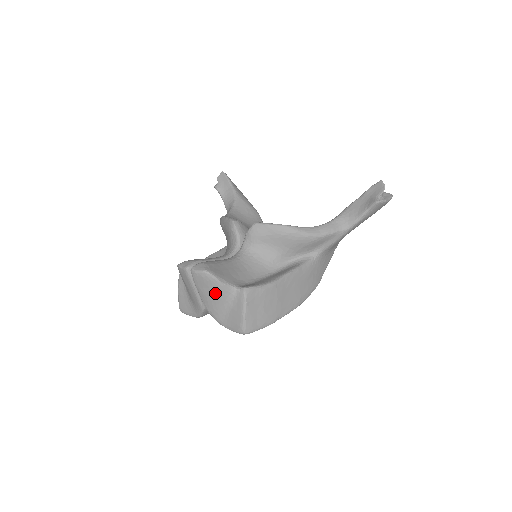
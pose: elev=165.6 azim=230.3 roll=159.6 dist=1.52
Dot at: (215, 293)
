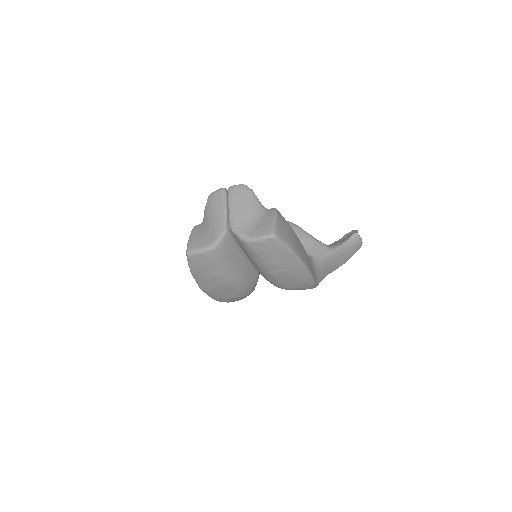
Dot at: (248, 204)
